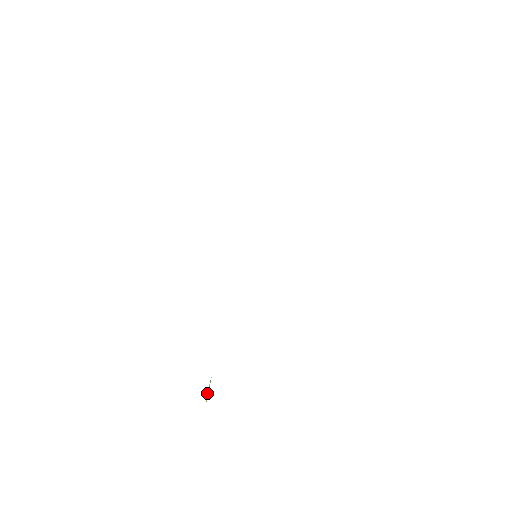
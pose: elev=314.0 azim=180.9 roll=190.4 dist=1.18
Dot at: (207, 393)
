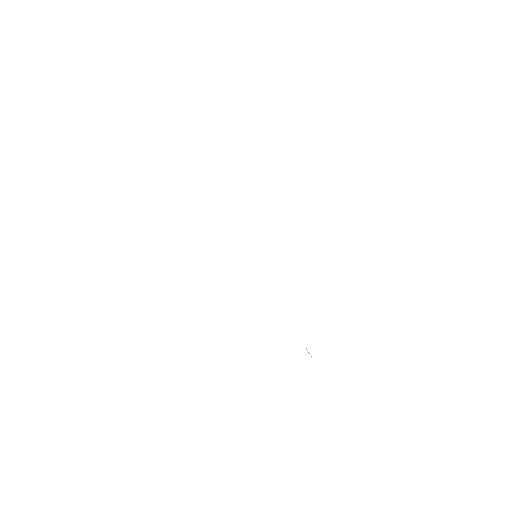
Dot at: occluded
